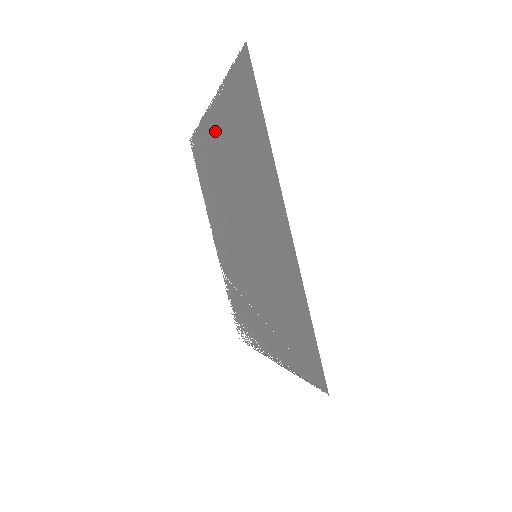
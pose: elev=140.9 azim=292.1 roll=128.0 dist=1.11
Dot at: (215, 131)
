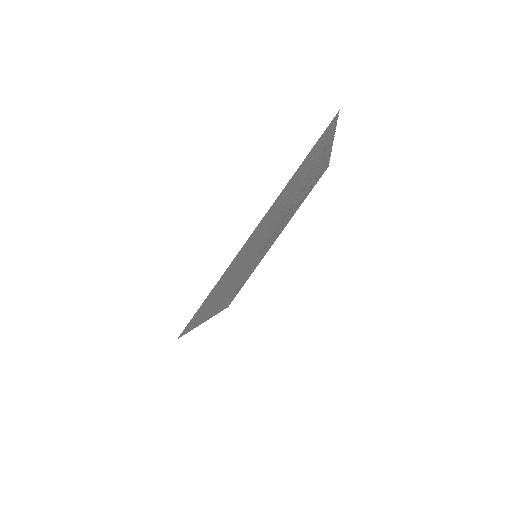
Dot at: (260, 227)
